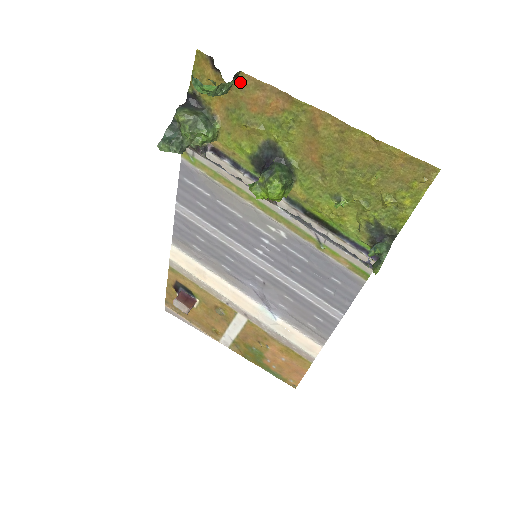
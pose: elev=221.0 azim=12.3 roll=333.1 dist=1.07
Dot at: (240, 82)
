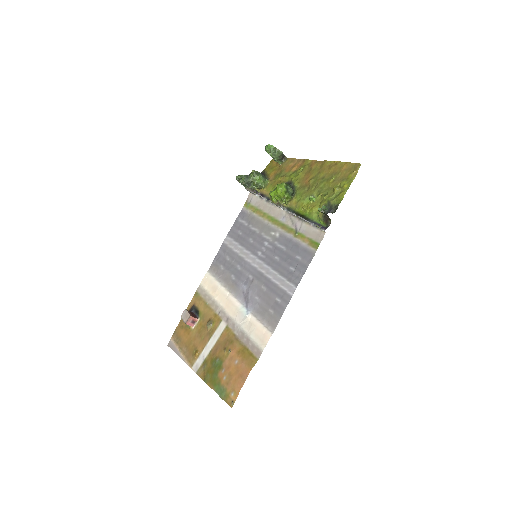
Dot at: (286, 162)
